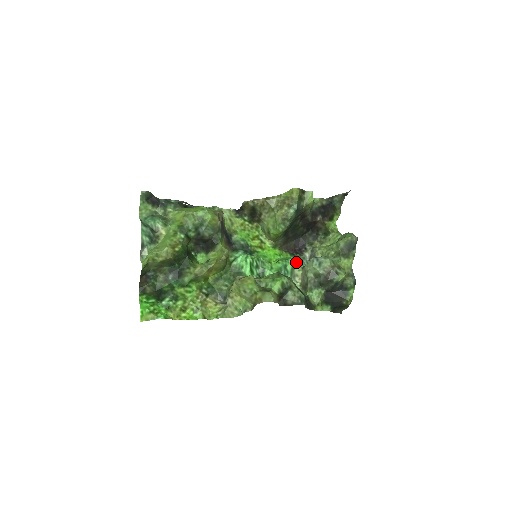
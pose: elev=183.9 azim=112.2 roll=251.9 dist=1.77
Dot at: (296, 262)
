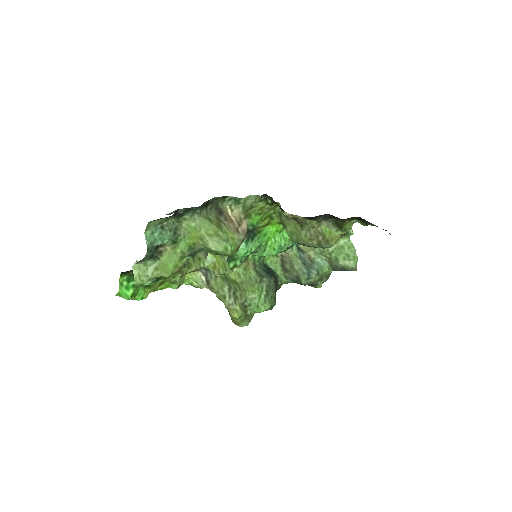
Dot at: (291, 244)
